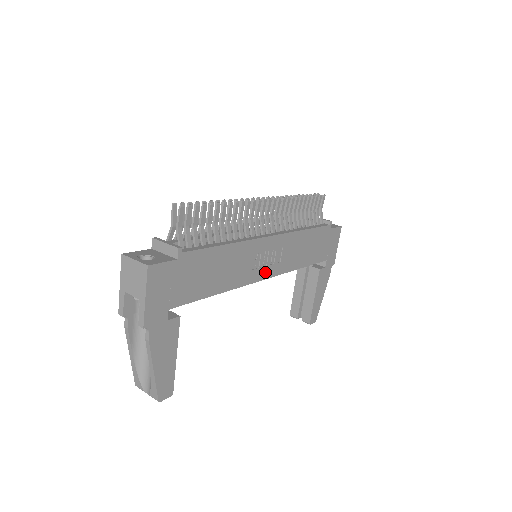
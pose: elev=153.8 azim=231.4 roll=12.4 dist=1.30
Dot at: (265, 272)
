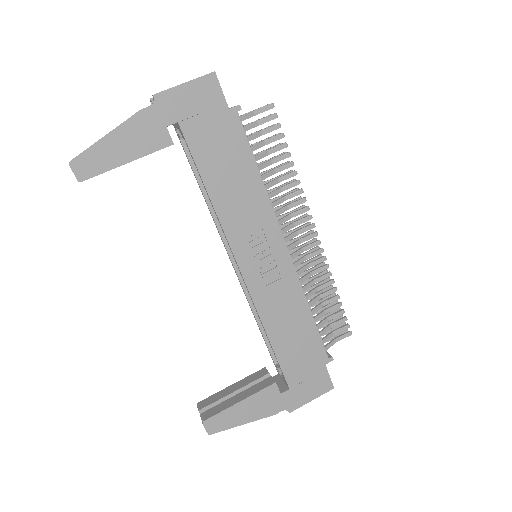
Dot at: (248, 264)
